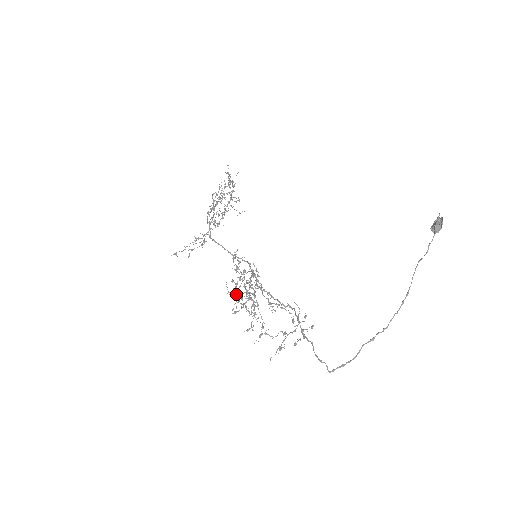
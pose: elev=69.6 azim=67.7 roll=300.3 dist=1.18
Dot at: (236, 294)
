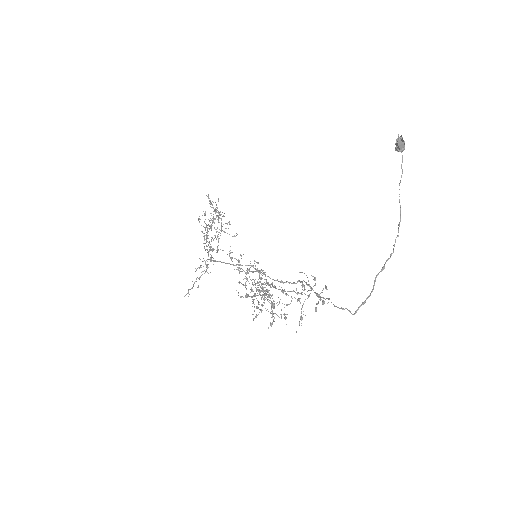
Dot at: (248, 295)
